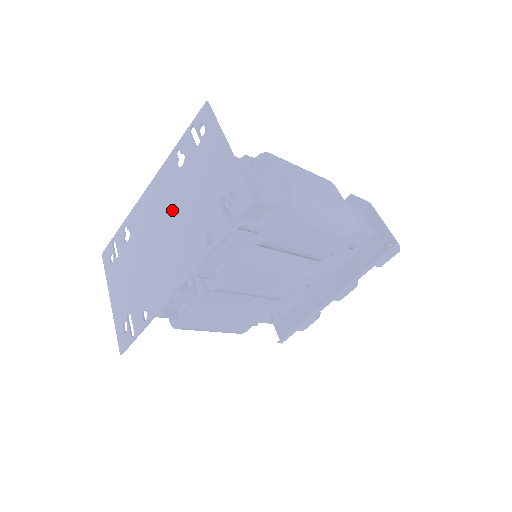
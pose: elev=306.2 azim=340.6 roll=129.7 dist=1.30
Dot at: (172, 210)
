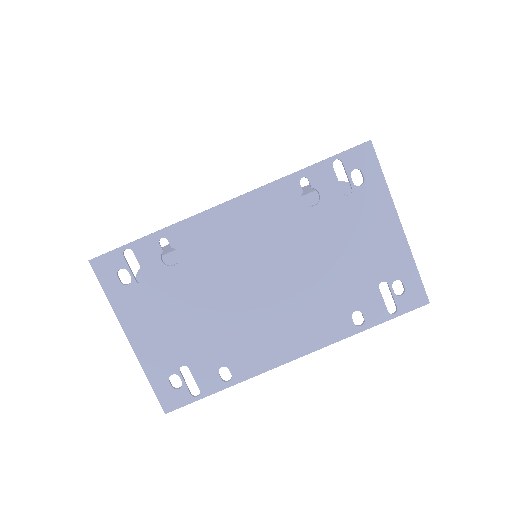
Dot at: (290, 260)
